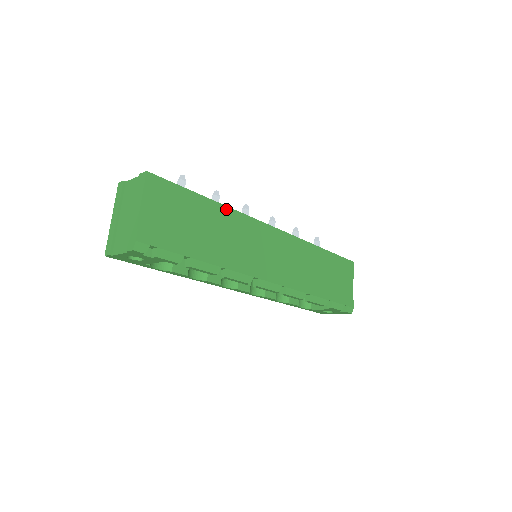
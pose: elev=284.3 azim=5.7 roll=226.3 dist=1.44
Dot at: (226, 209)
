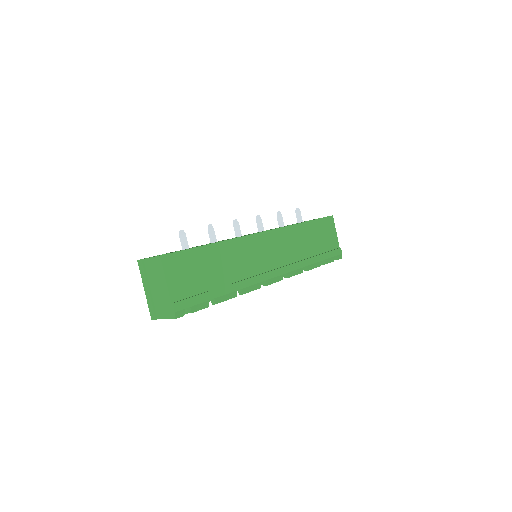
Dot at: (224, 243)
